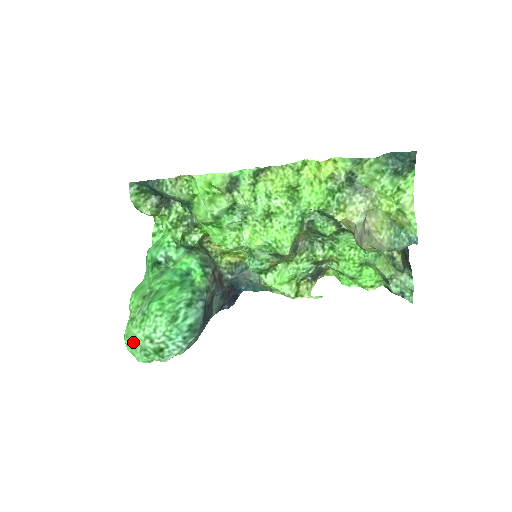
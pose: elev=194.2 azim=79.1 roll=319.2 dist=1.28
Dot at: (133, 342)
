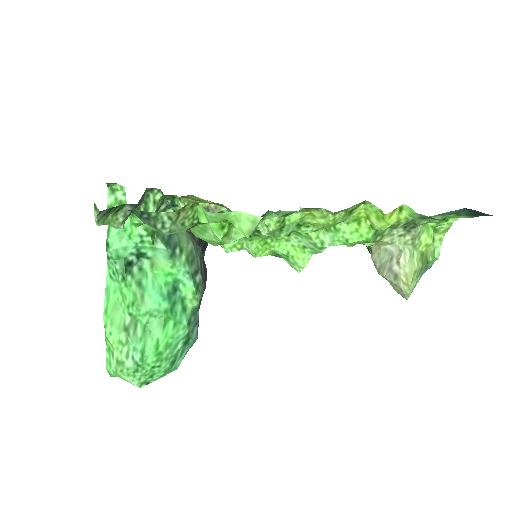
Dot at: occluded
